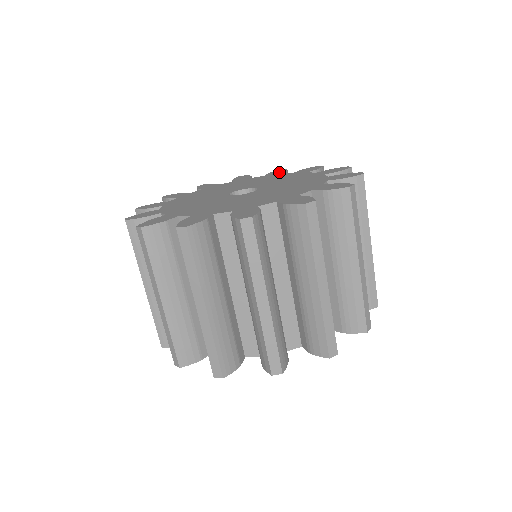
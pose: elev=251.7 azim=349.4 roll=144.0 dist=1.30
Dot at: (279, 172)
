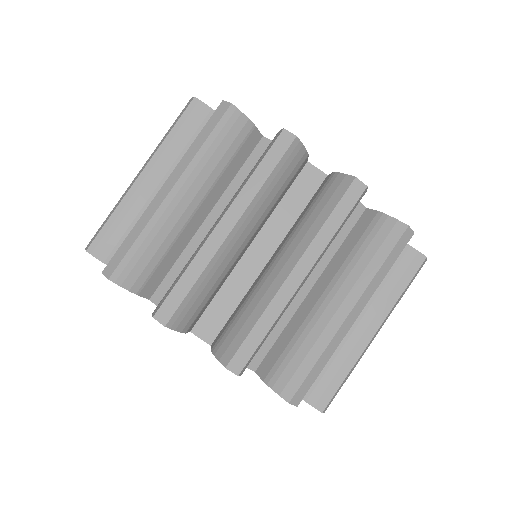
Dot at: occluded
